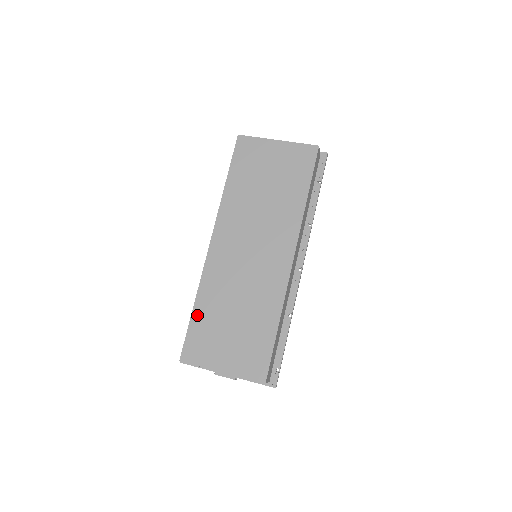
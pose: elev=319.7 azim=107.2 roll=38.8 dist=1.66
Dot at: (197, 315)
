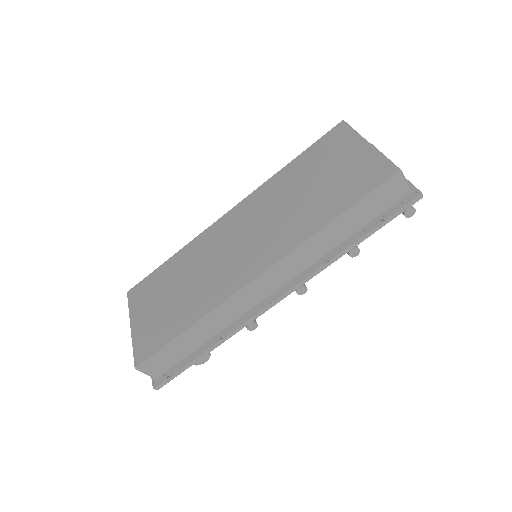
Dot at: (166, 266)
